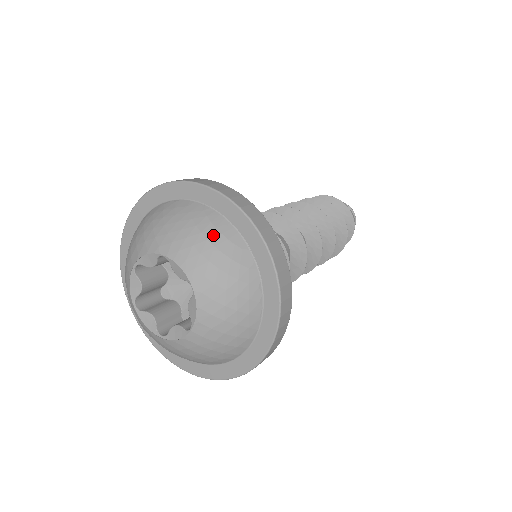
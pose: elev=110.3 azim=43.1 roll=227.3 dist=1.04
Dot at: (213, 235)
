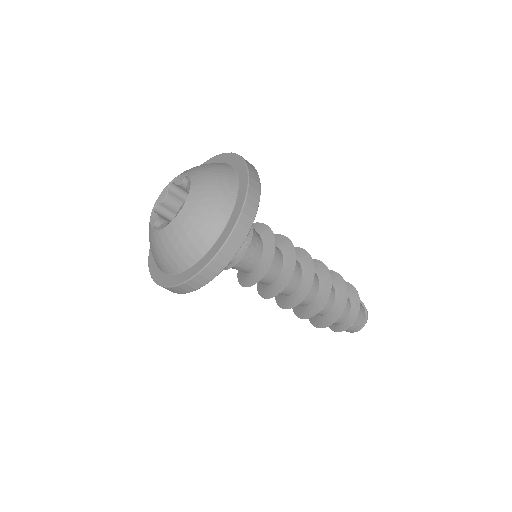
Dot at: (222, 176)
